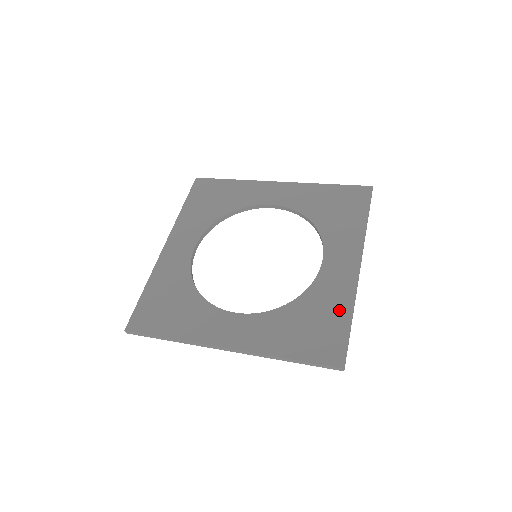
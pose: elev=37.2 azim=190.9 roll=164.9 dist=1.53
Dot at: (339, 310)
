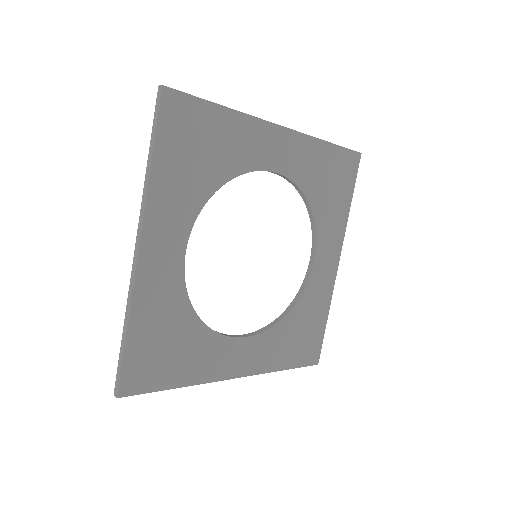
Dot at: (321, 314)
